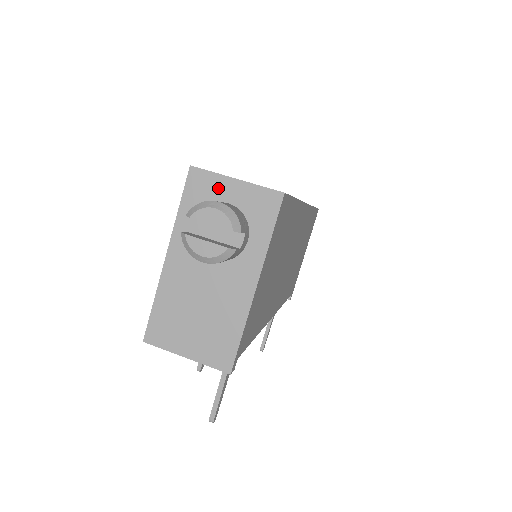
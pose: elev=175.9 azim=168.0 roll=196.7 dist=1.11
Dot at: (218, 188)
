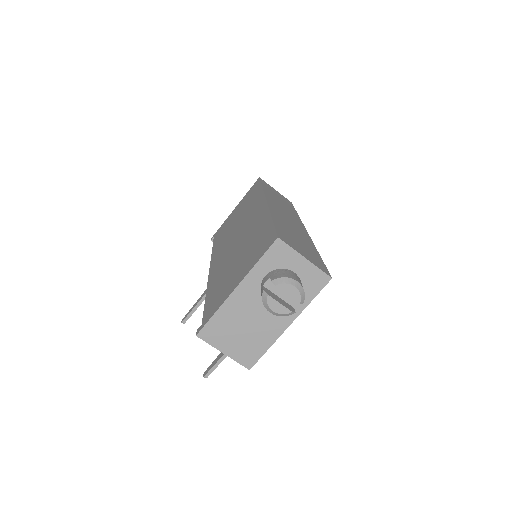
Dot at: (291, 259)
